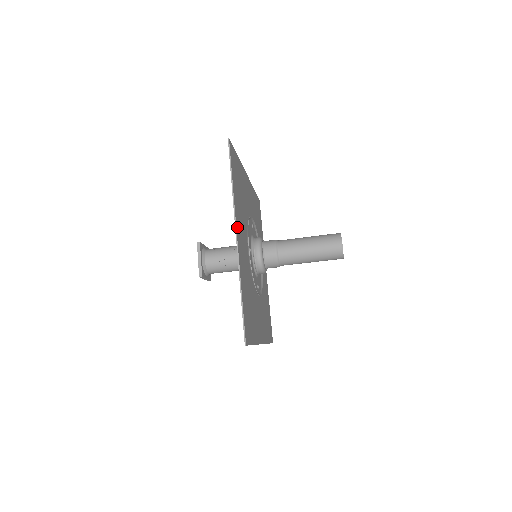
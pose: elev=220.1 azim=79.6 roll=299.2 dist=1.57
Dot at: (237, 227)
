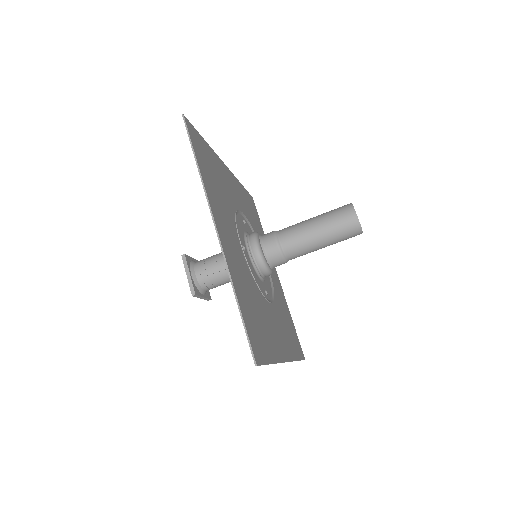
Dot at: (215, 218)
